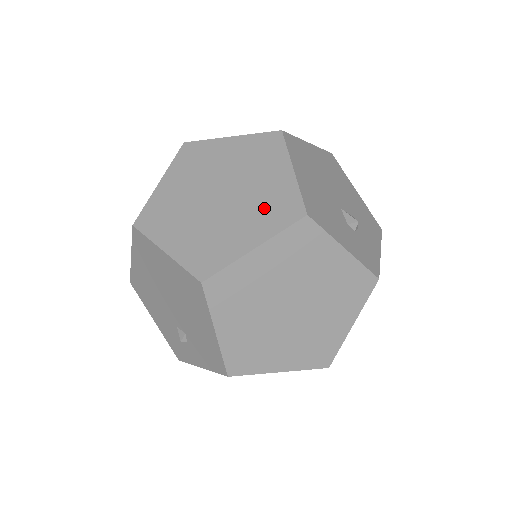
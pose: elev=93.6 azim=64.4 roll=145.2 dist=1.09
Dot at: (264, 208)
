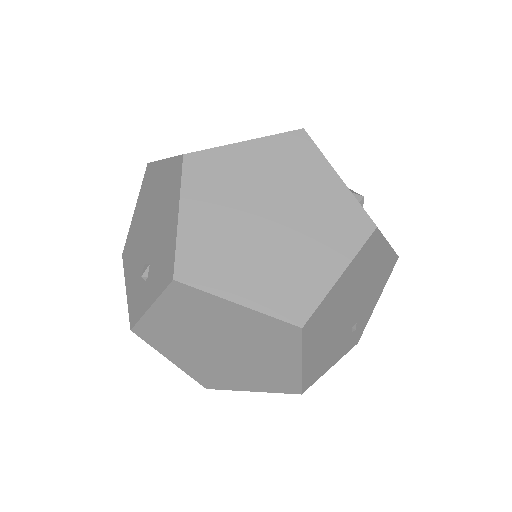
Dot at: occluded
